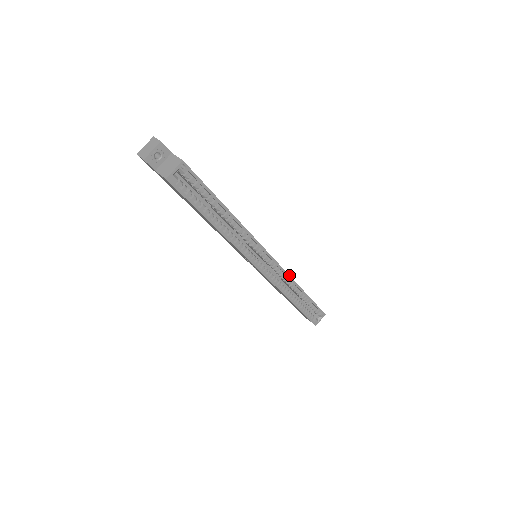
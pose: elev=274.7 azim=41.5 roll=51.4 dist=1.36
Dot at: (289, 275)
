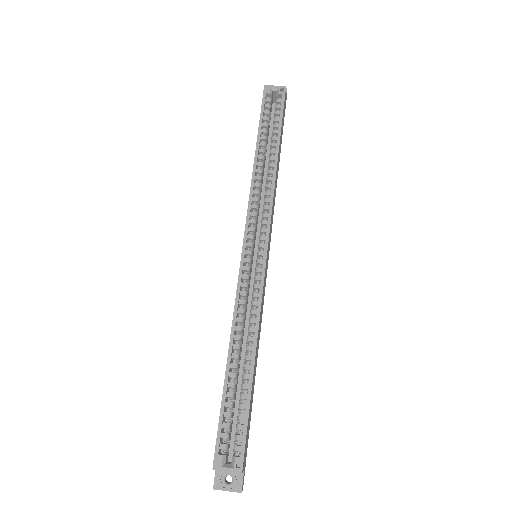
Dot at: occluded
